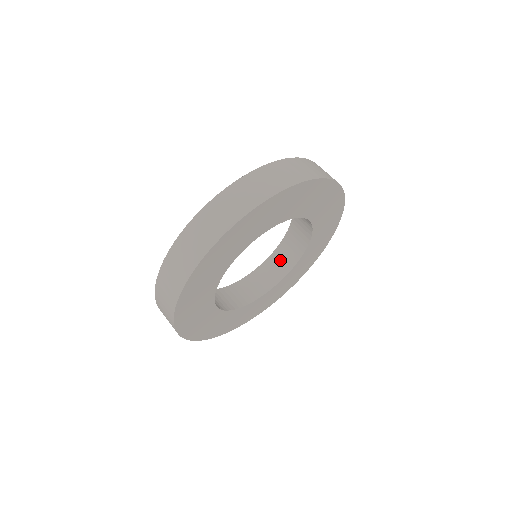
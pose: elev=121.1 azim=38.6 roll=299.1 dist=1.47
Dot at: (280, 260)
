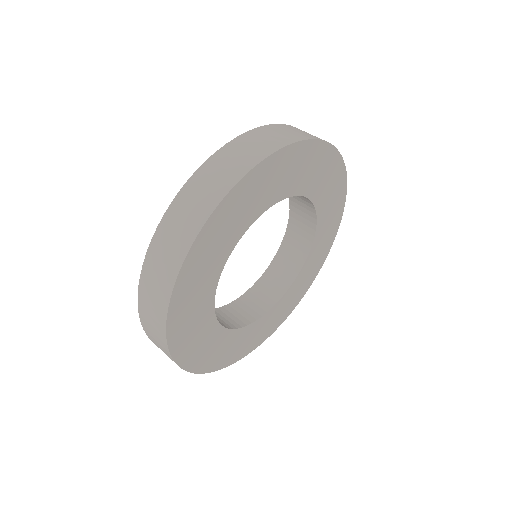
Dot at: (293, 245)
